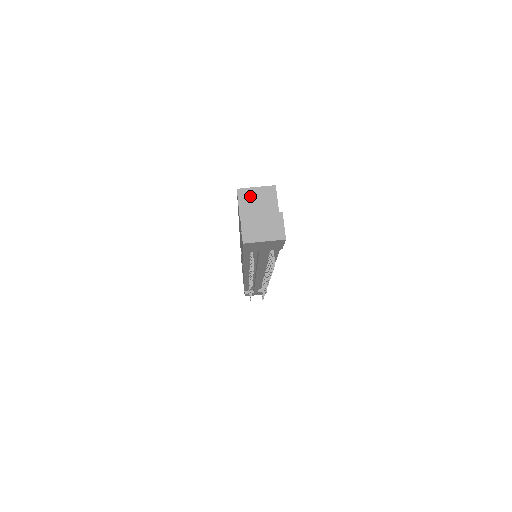
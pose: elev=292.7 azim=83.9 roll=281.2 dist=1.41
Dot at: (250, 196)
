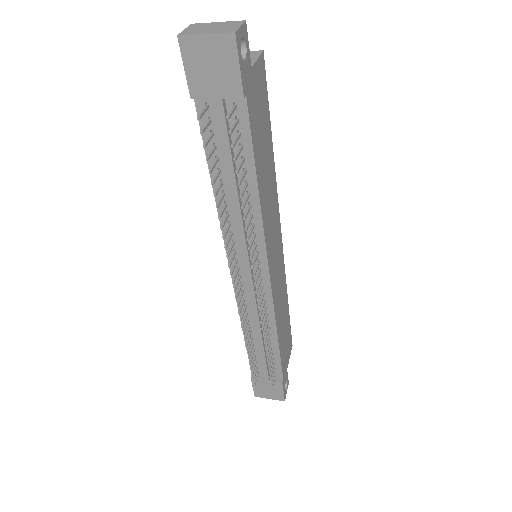
Dot at: occluded
